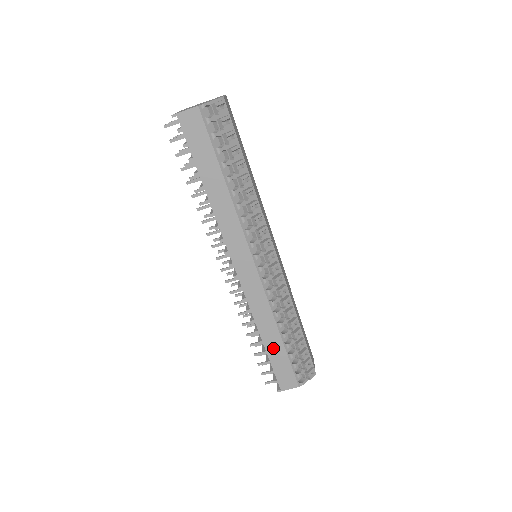
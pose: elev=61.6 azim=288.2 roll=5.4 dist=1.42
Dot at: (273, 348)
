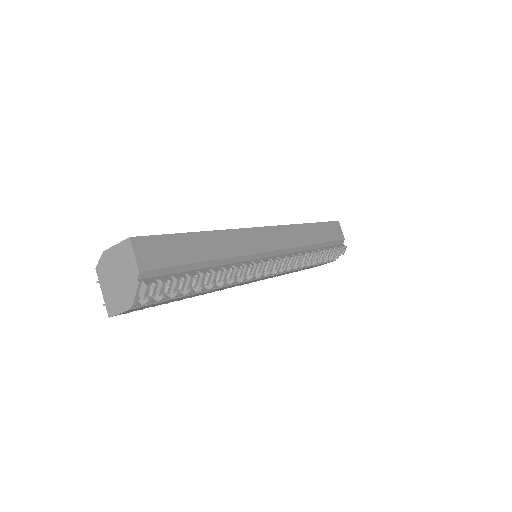
Dot at: occluded
